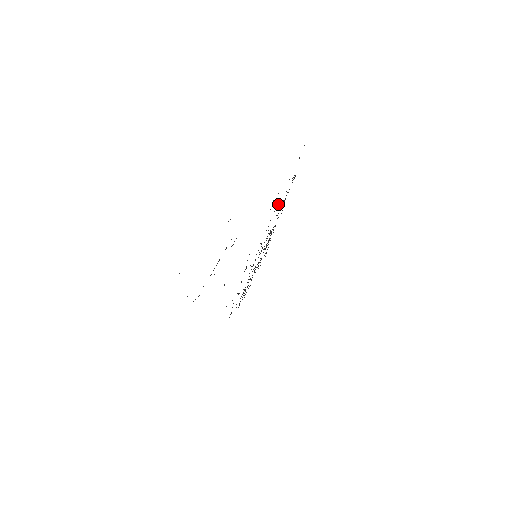
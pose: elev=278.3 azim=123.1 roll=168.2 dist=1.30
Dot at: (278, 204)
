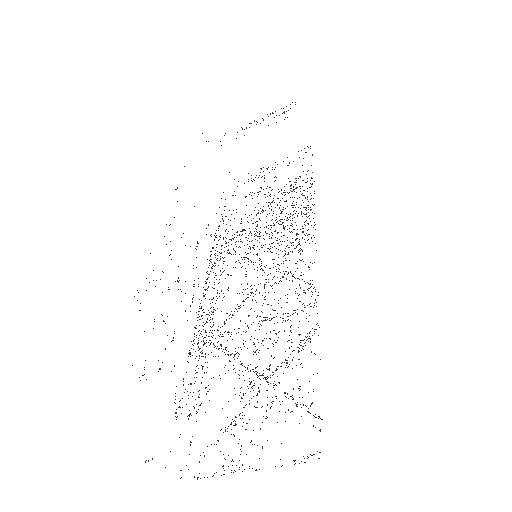
Dot at: occluded
